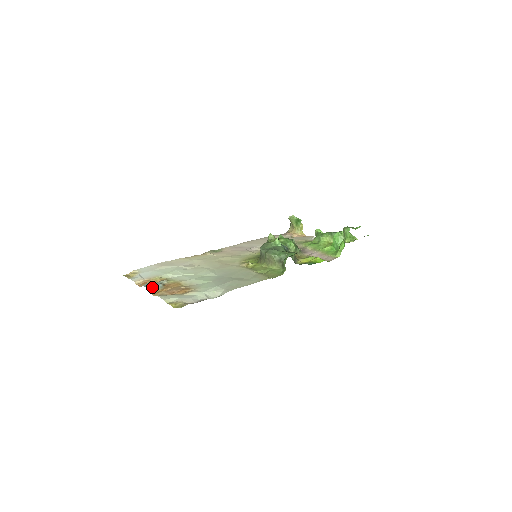
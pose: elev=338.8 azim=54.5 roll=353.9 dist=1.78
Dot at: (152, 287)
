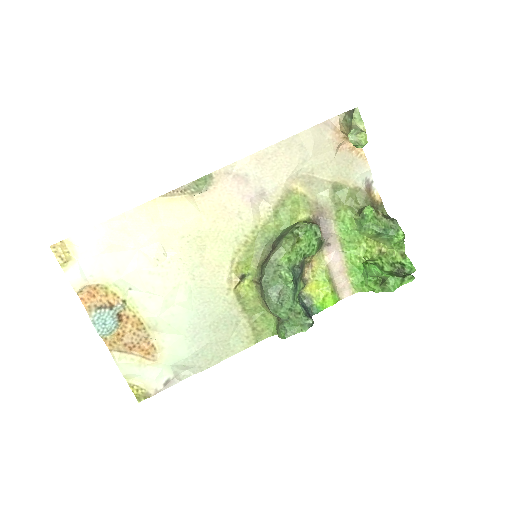
Dot at: (105, 333)
